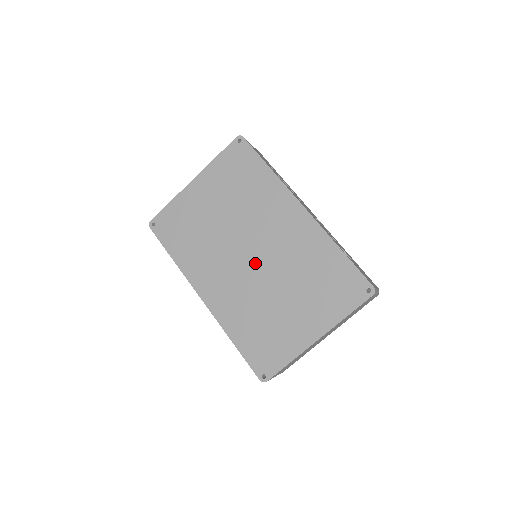
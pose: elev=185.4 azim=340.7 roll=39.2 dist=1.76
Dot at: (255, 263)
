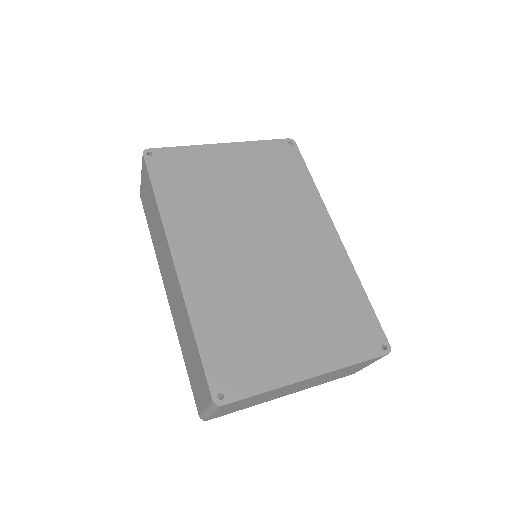
Dot at: (263, 257)
